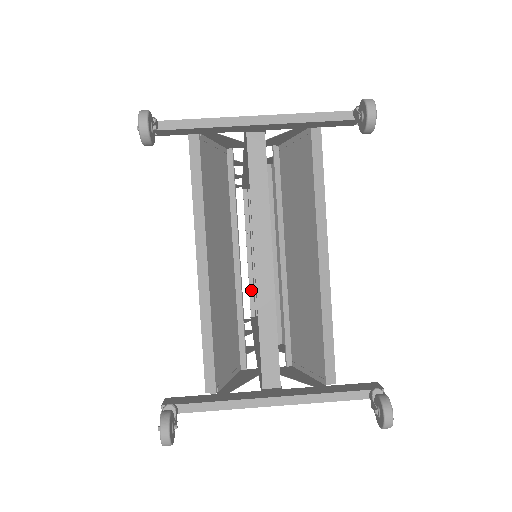
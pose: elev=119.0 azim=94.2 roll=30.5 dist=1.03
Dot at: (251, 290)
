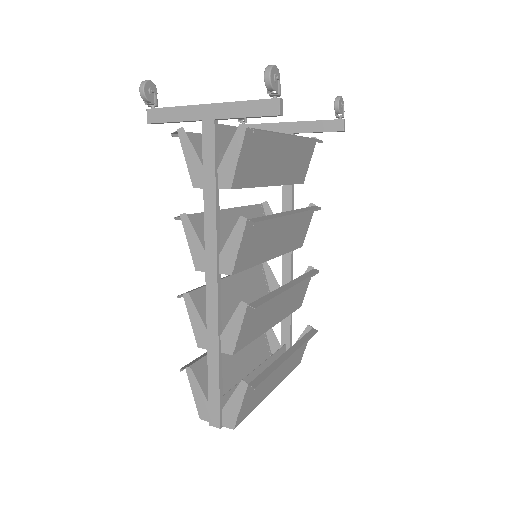
Dot at: occluded
